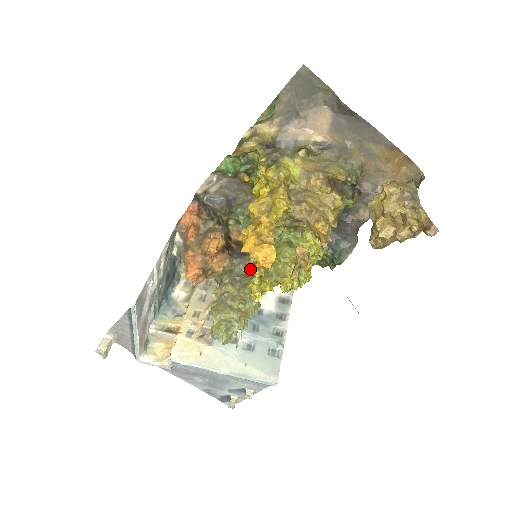
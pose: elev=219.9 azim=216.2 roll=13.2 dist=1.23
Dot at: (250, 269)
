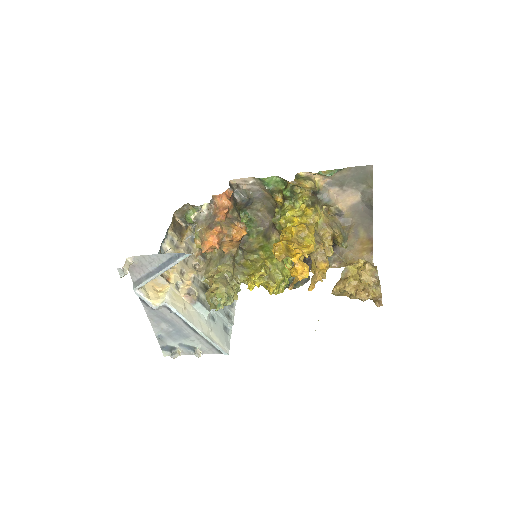
Dot at: (249, 263)
